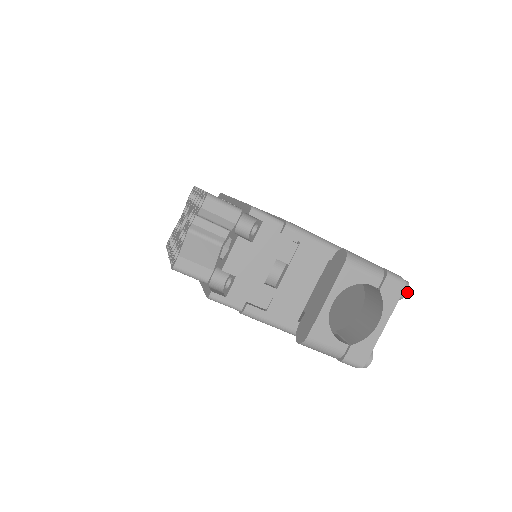
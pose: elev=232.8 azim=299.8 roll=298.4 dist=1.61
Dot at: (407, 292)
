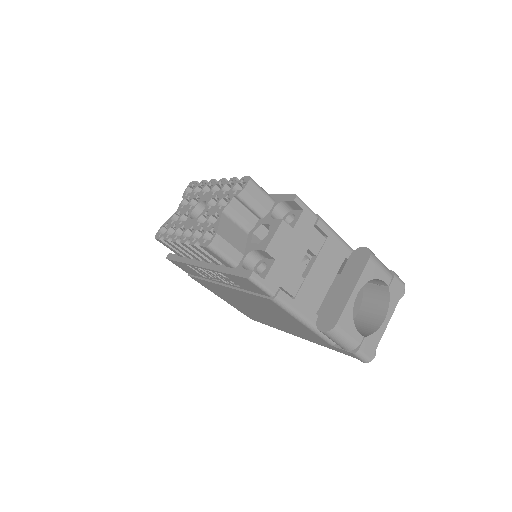
Dot at: (404, 293)
